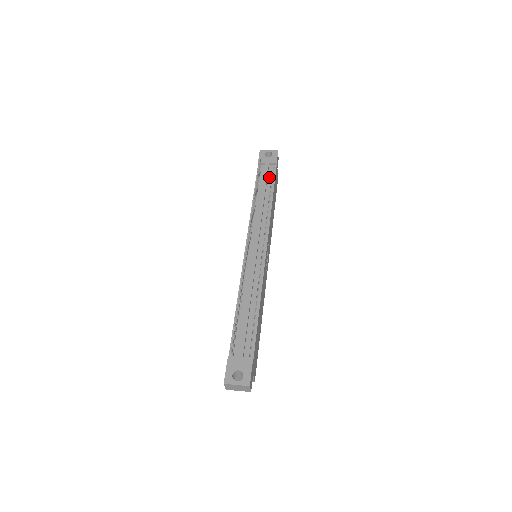
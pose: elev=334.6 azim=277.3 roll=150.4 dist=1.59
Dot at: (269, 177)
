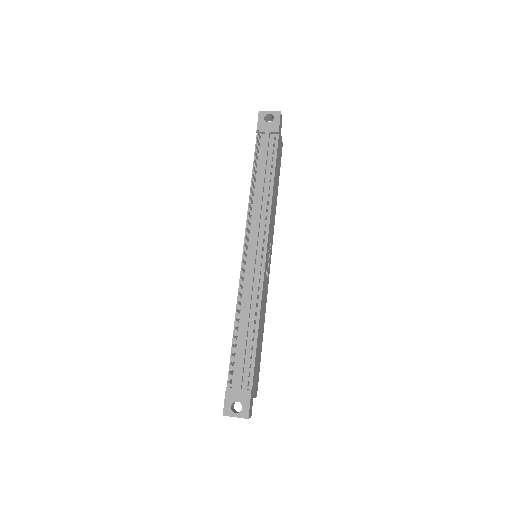
Dot at: (270, 152)
